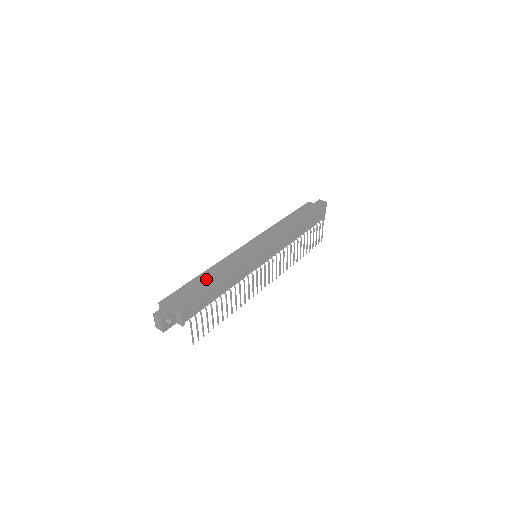
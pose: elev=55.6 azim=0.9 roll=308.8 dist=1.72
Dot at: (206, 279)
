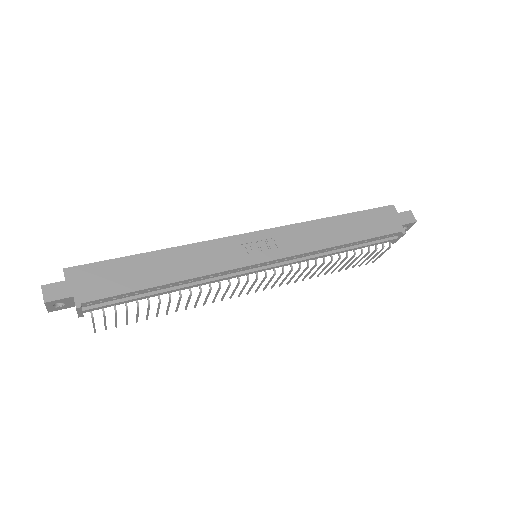
Dot at: (154, 266)
